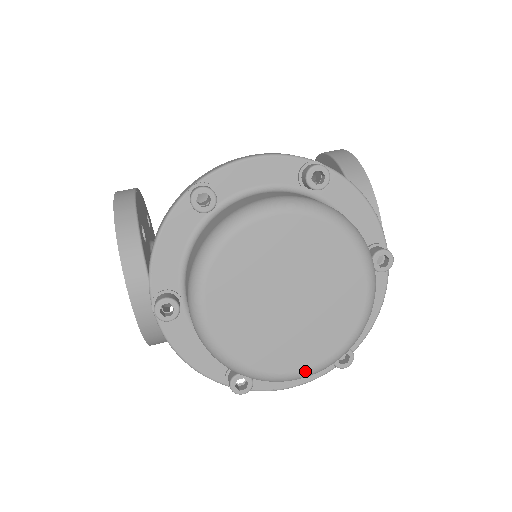
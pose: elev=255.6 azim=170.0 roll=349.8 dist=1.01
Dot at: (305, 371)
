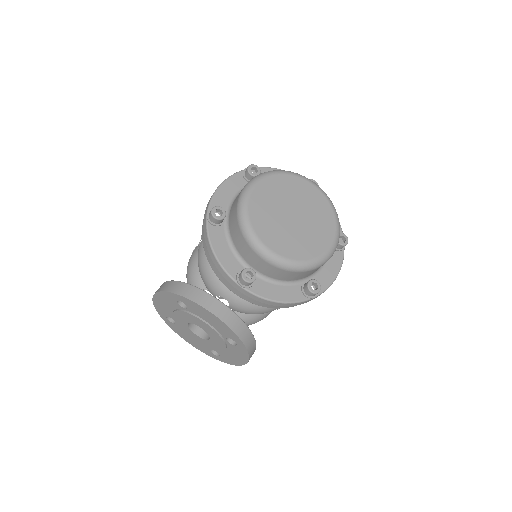
Dot at: (333, 244)
